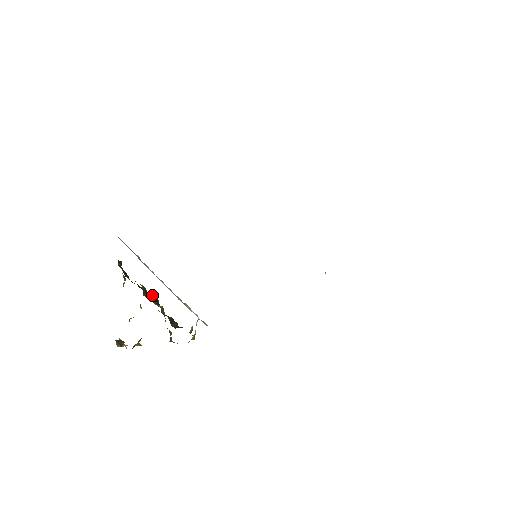
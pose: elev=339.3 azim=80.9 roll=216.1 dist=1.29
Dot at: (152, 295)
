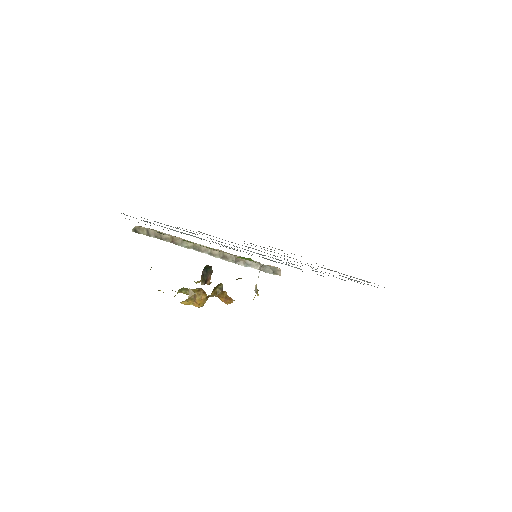
Dot at: occluded
